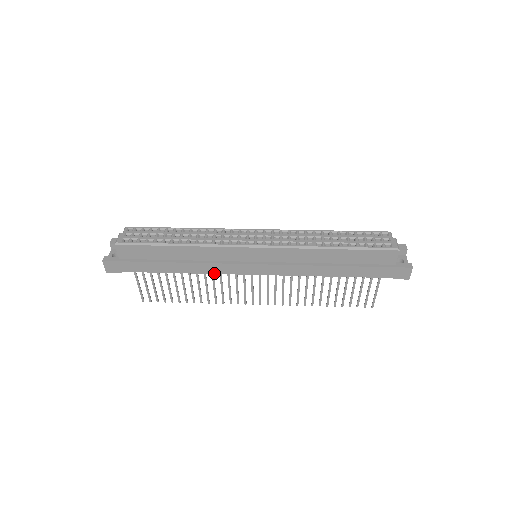
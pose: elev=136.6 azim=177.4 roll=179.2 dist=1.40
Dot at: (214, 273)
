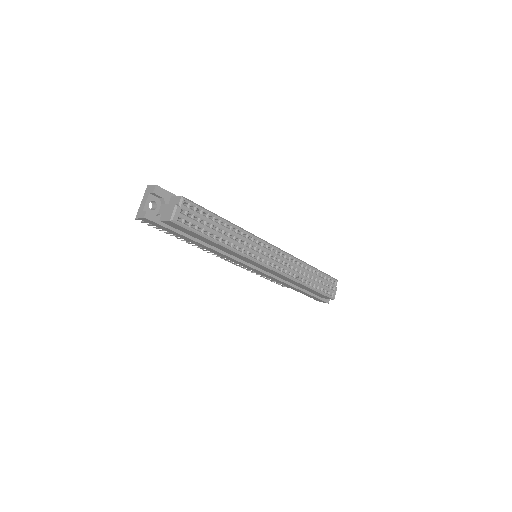
Dot at: (221, 256)
